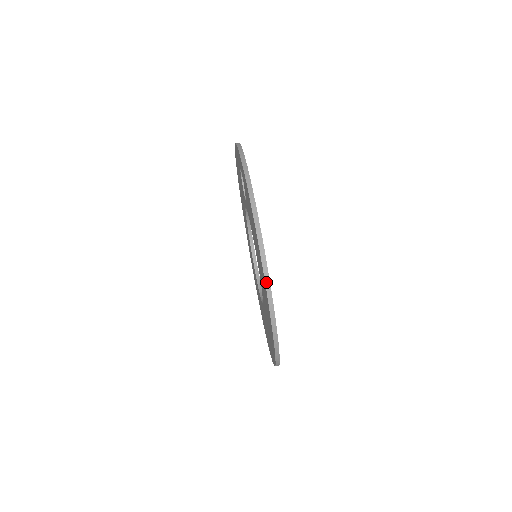
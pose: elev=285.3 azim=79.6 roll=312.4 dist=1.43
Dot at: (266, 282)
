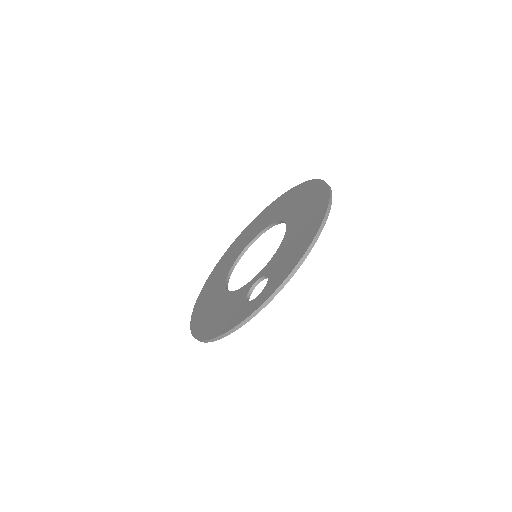
Dot at: (191, 331)
